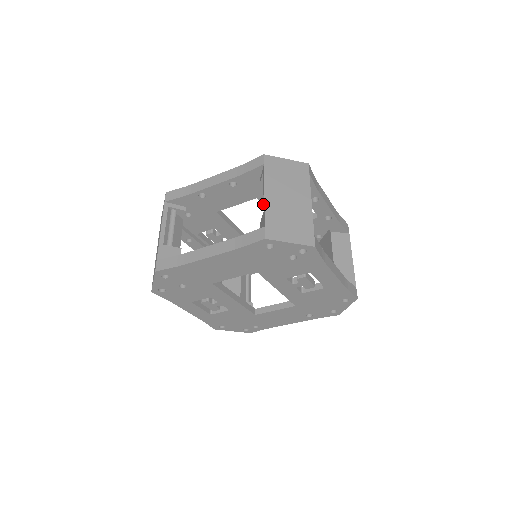
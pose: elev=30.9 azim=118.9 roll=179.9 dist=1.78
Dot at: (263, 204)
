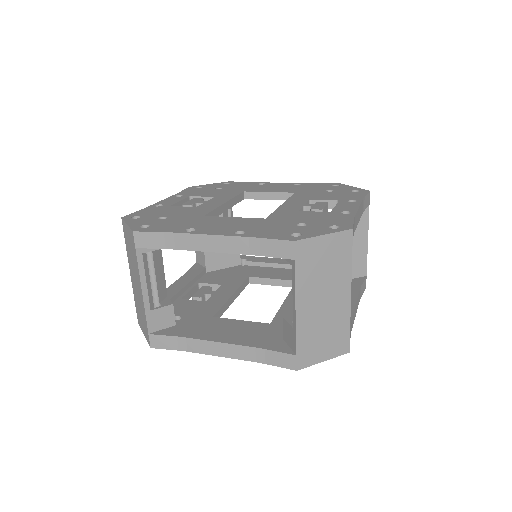
Dot at: occluded
